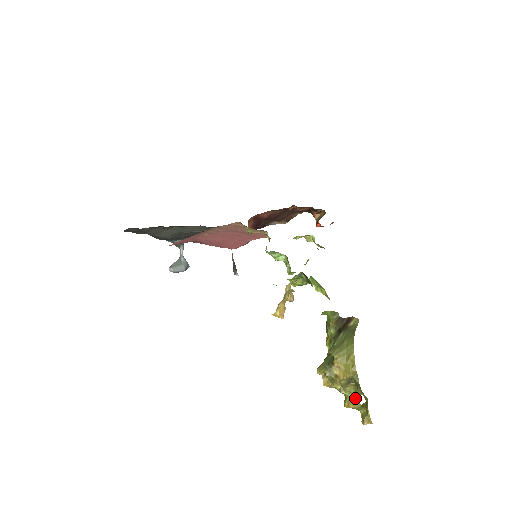
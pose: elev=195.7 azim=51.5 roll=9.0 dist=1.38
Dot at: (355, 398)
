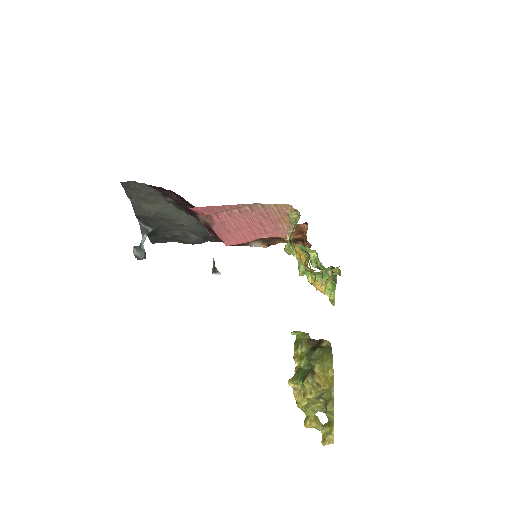
Dot at: (317, 417)
